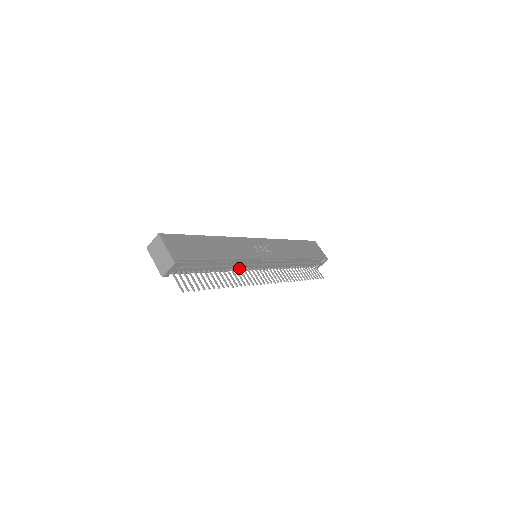
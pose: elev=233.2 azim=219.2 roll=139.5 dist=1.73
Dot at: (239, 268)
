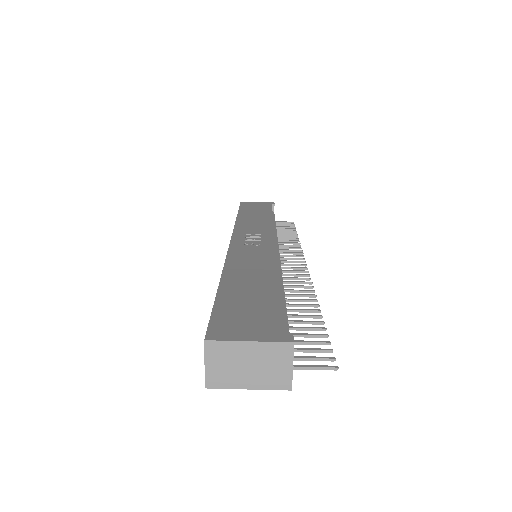
Dot at: occluded
